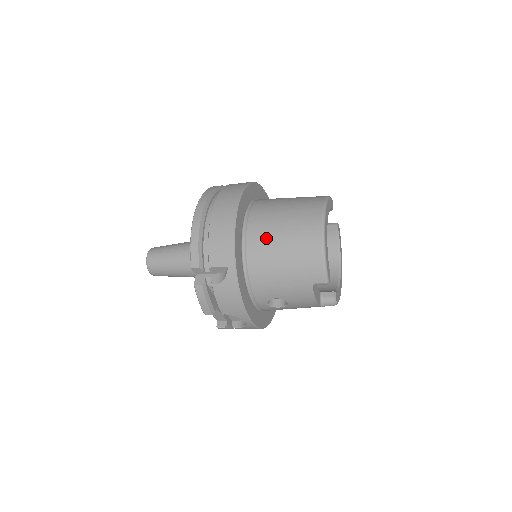
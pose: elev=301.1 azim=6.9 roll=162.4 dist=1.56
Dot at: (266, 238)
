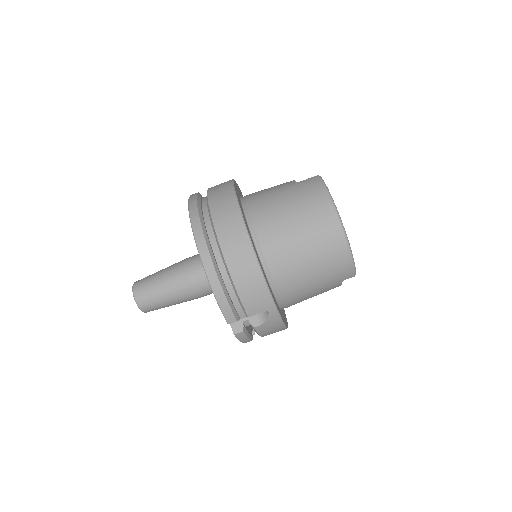
Dot at: (290, 263)
